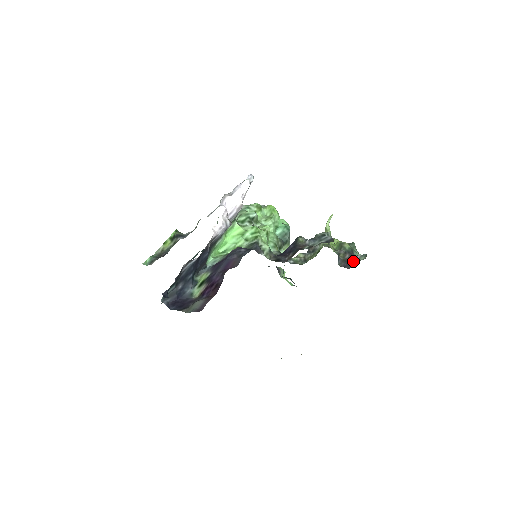
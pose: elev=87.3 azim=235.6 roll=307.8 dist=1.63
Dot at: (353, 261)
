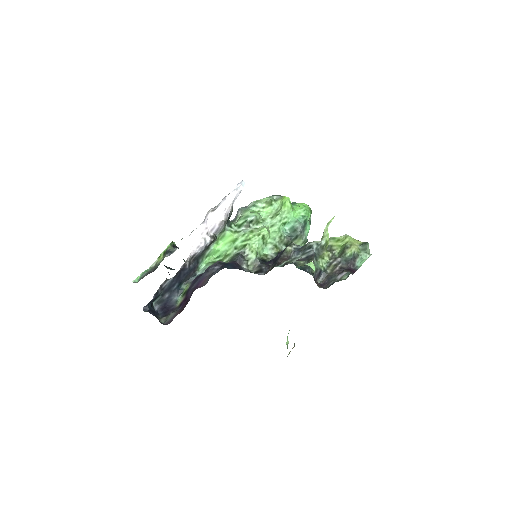
Dot at: (335, 279)
